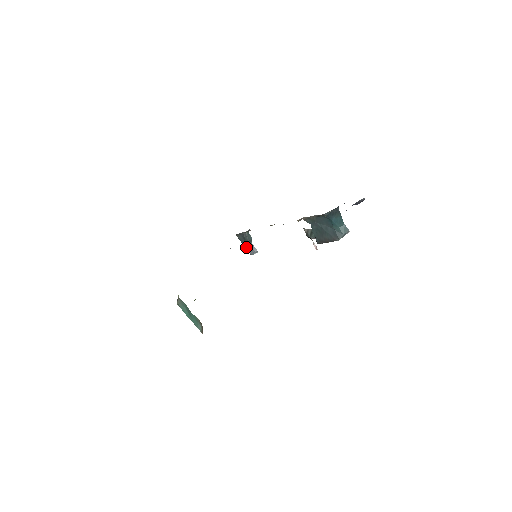
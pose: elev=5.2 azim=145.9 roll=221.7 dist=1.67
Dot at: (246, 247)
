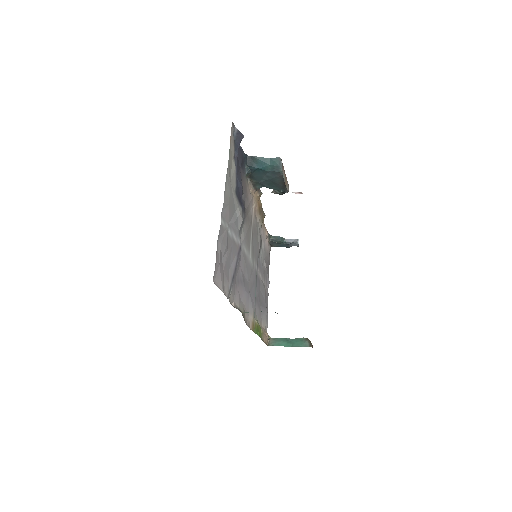
Dot at: (288, 246)
